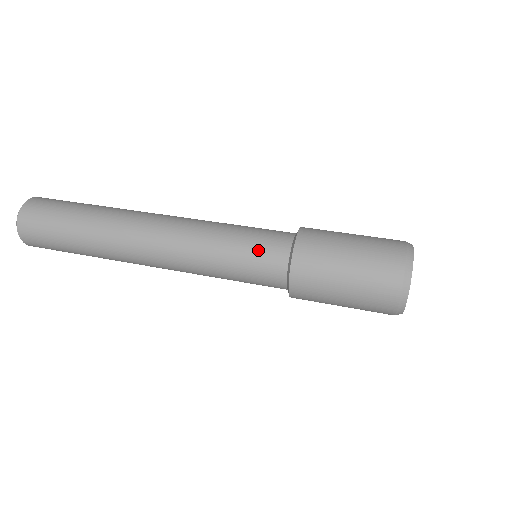
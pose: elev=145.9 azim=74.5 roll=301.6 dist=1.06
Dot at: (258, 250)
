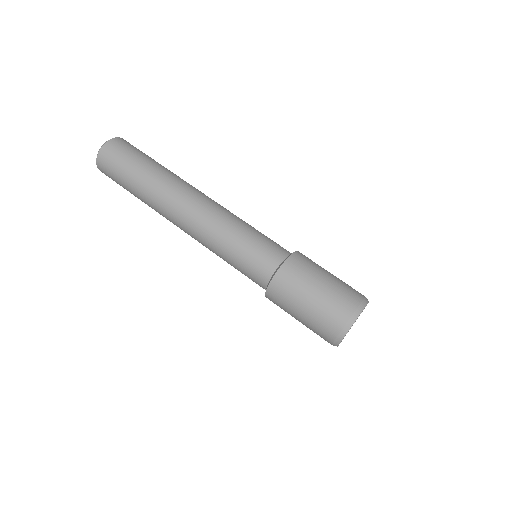
Dot at: (249, 268)
